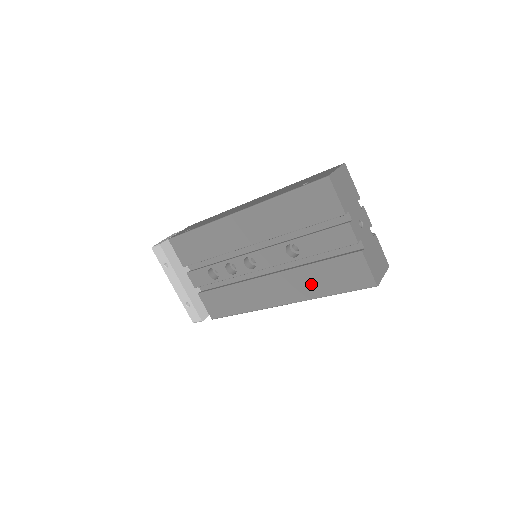
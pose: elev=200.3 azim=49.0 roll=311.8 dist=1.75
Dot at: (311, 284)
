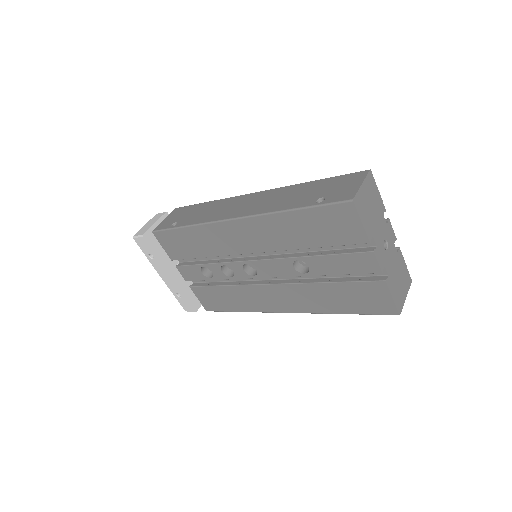
Dot at: (321, 300)
